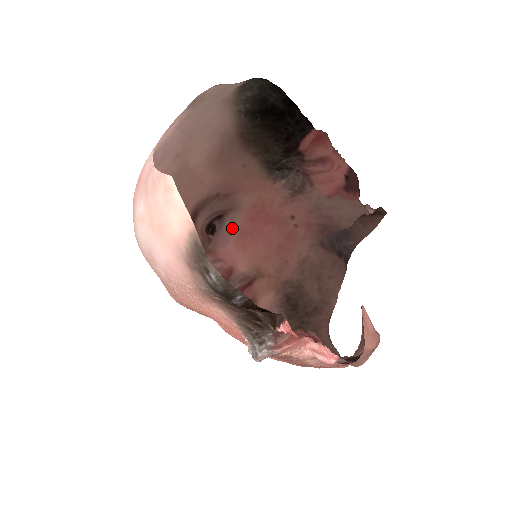
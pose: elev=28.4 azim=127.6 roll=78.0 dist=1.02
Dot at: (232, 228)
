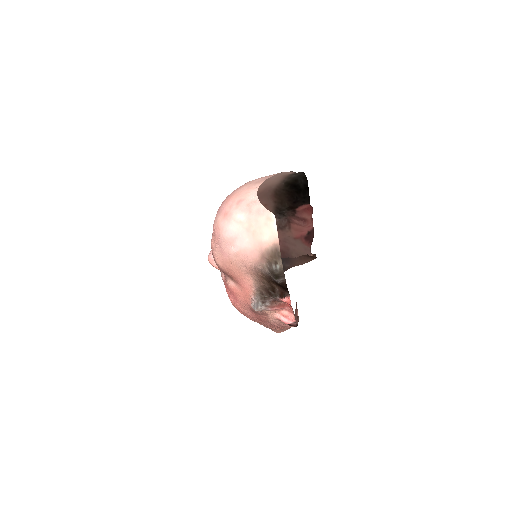
Dot at: occluded
